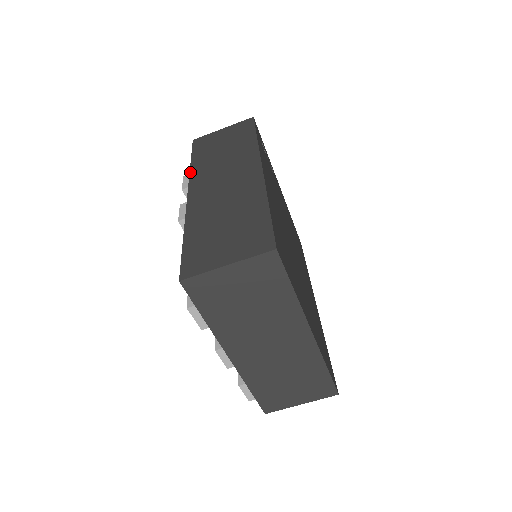
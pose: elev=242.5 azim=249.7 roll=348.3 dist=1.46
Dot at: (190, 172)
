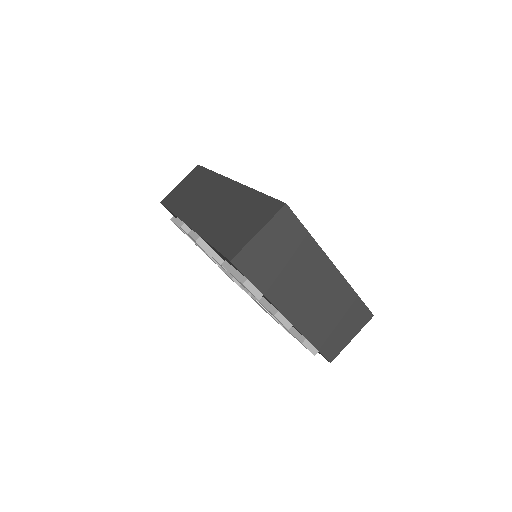
Dot at: (177, 216)
